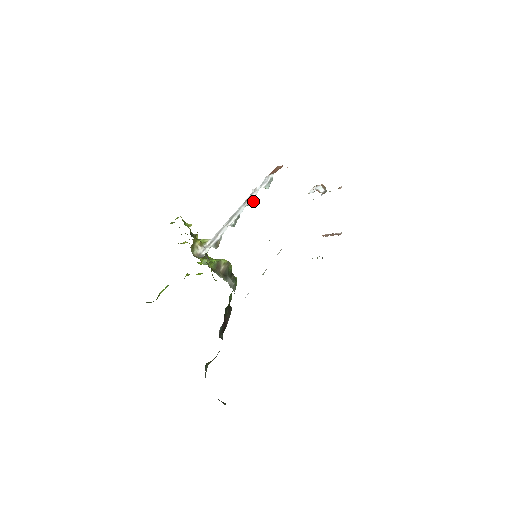
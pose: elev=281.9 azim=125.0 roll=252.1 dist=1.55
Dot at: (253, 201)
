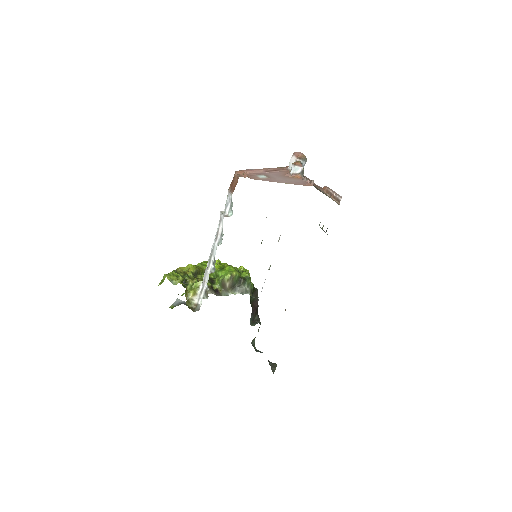
Dot at: (222, 238)
